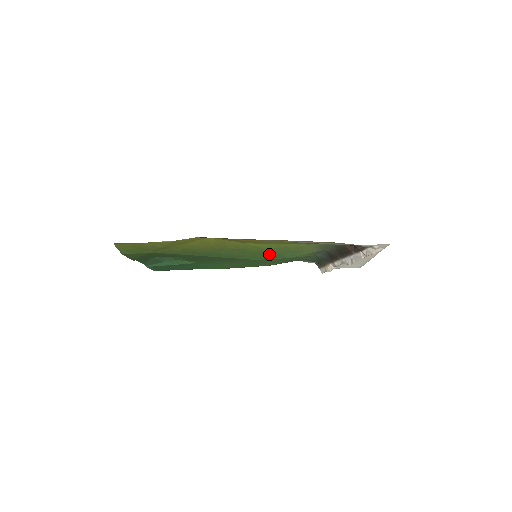
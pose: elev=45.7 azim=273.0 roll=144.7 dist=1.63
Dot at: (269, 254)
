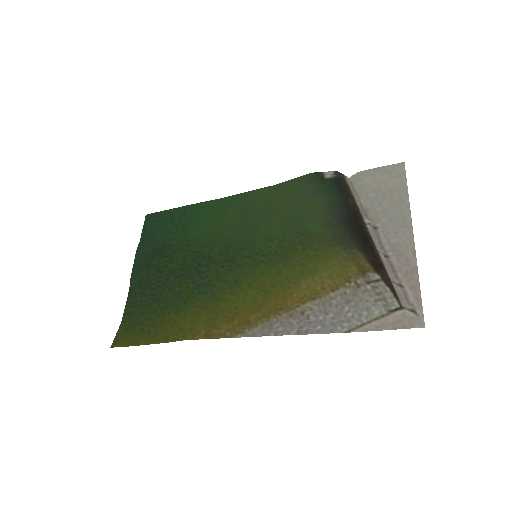
Dot at: (271, 254)
